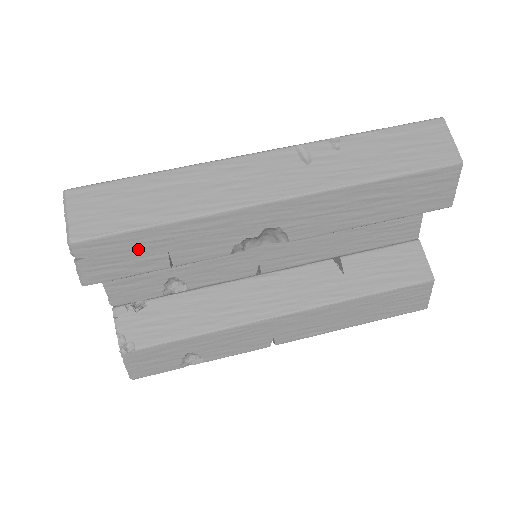
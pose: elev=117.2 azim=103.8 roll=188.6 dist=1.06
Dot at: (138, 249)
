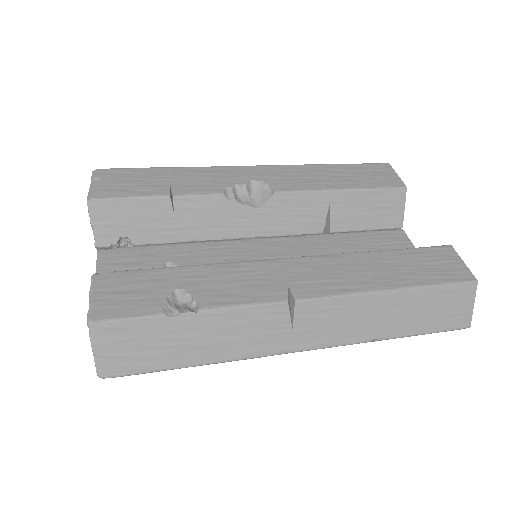
Dot at: (146, 179)
